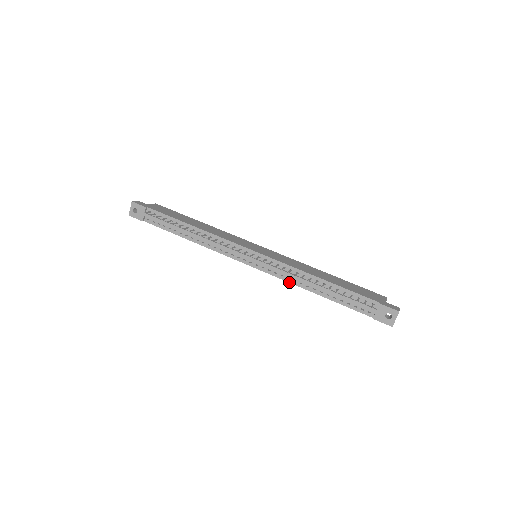
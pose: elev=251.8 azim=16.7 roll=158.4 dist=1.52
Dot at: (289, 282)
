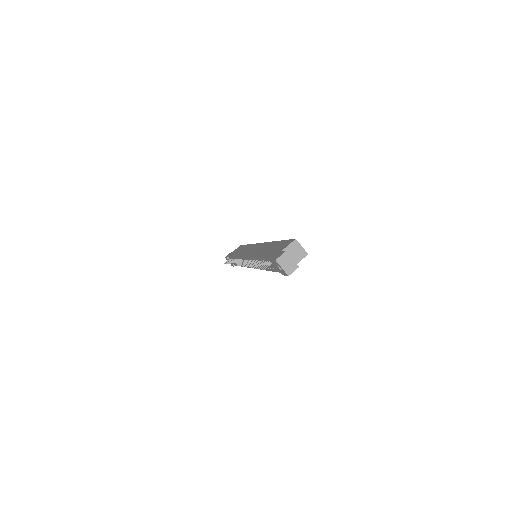
Dot at: (261, 269)
